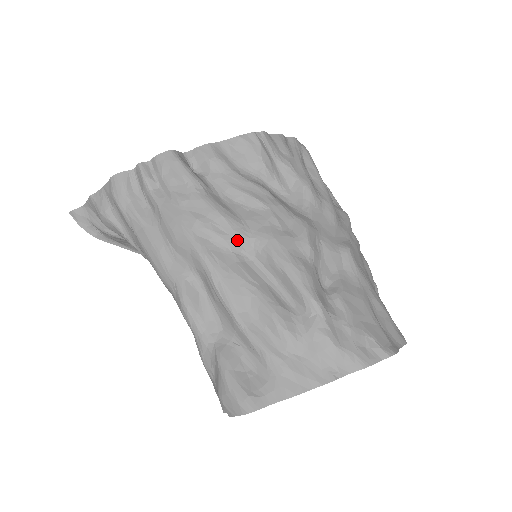
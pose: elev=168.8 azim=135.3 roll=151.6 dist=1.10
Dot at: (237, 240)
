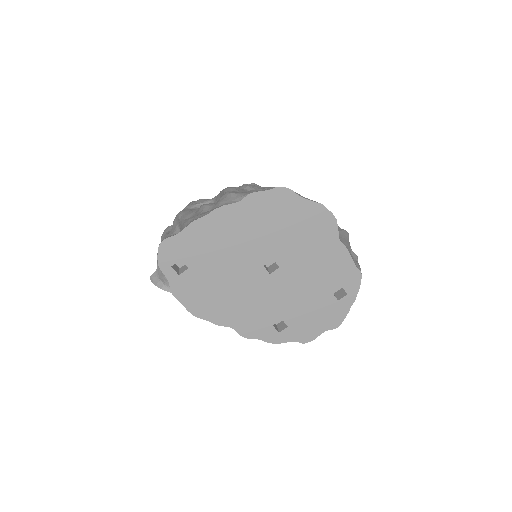
Dot at: (204, 203)
